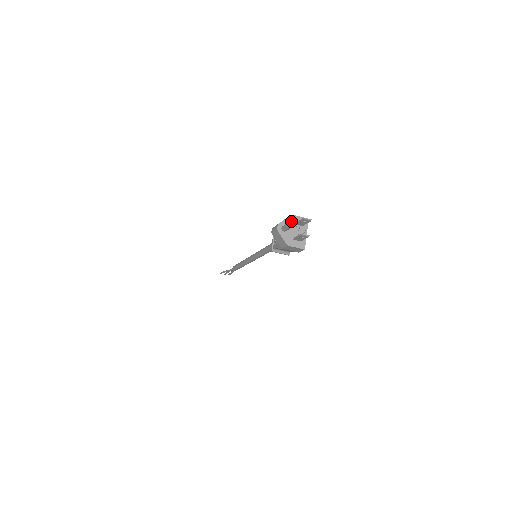
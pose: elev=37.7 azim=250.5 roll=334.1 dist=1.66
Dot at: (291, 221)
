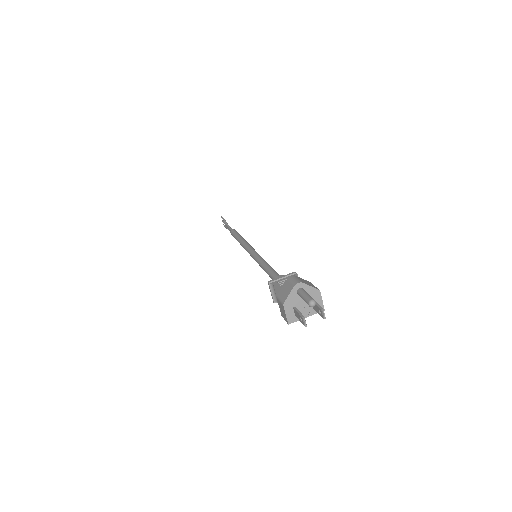
Dot at: (313, 300)
